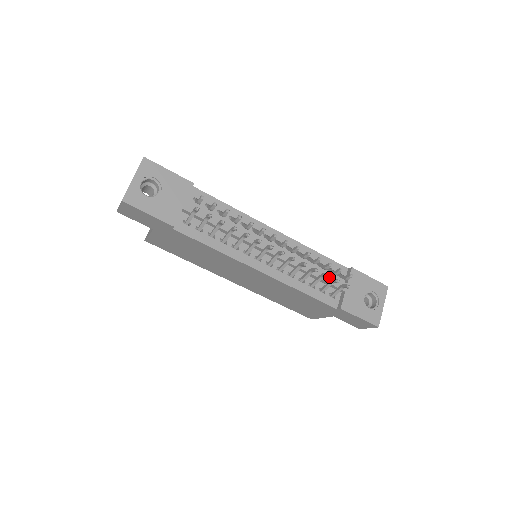
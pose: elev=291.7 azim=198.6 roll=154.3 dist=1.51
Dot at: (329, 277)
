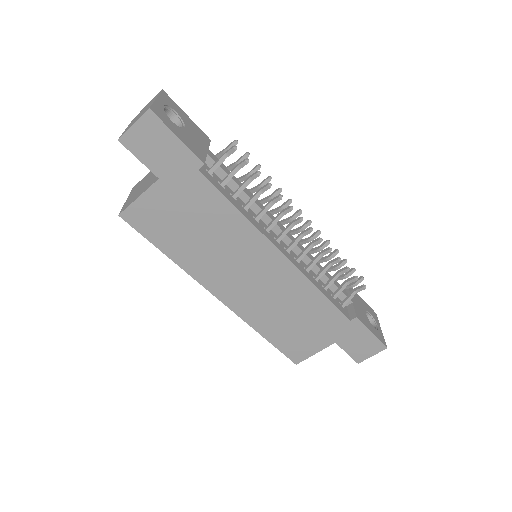
Dot at: (337, 283)
